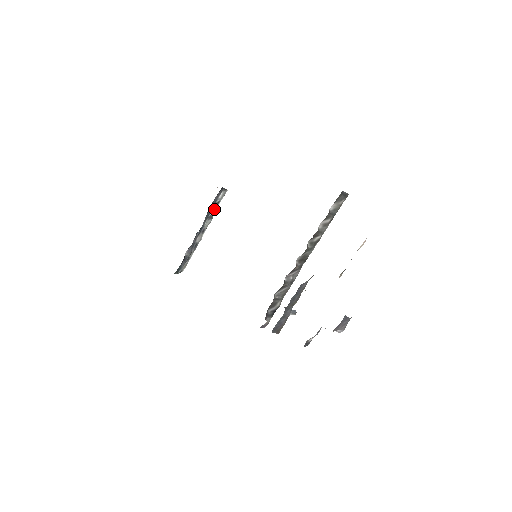
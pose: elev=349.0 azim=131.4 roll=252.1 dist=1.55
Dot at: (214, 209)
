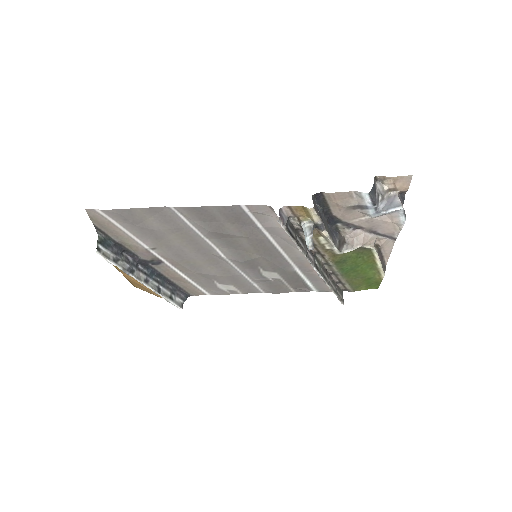
Dot at: (165, 294)
